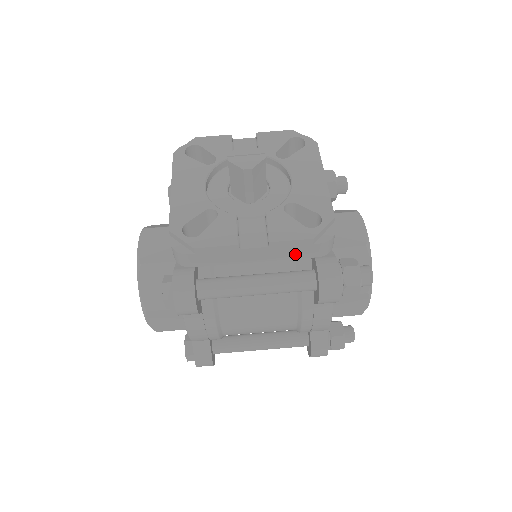
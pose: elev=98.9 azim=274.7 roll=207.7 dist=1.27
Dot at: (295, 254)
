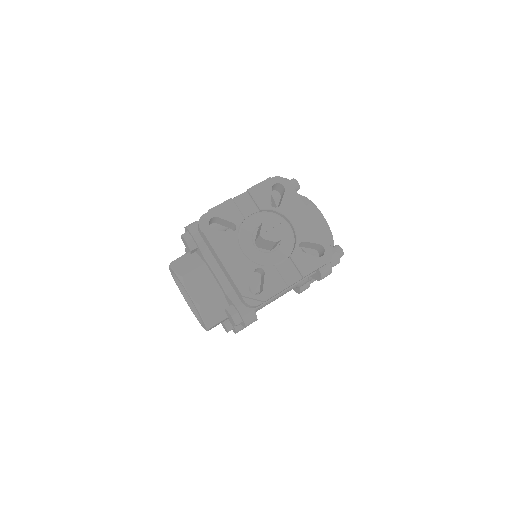
Dot at: occluded
